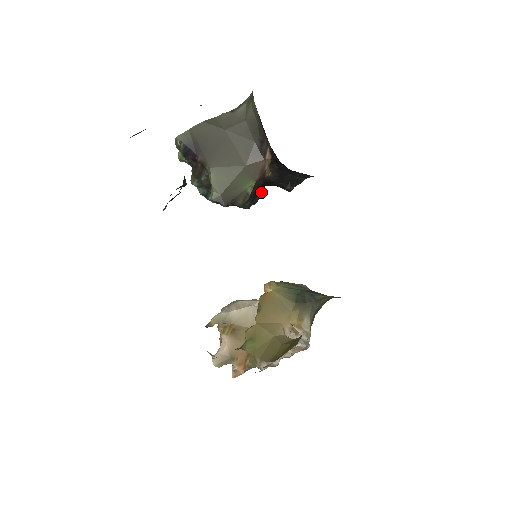
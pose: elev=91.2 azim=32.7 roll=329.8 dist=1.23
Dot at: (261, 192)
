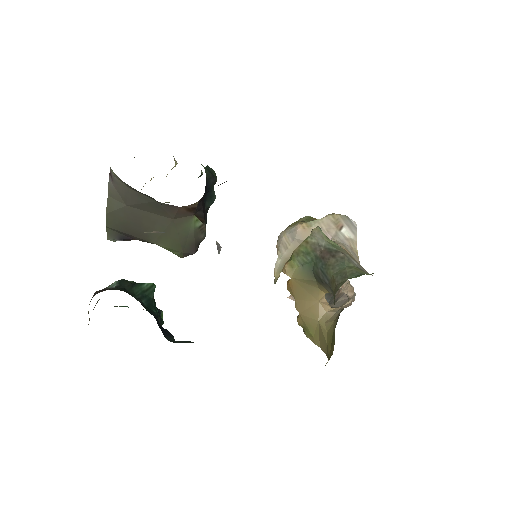
Dot at: (210, 175)
